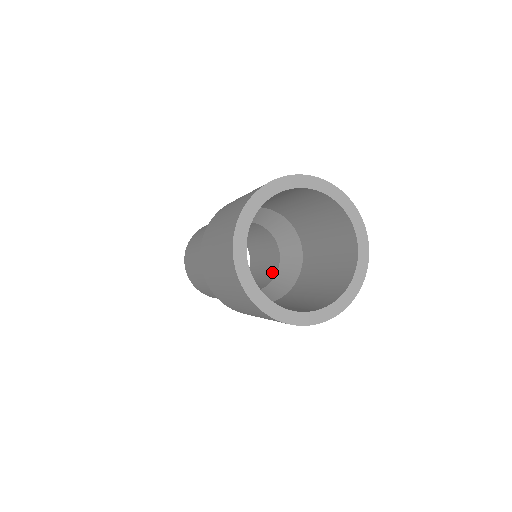
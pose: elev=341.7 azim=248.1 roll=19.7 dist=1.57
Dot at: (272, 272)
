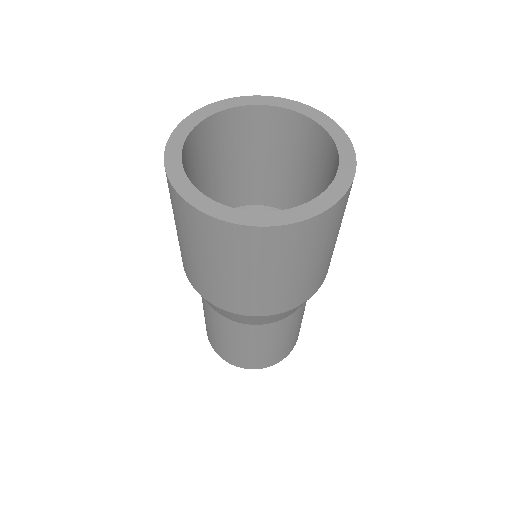
Dot at: occluded
